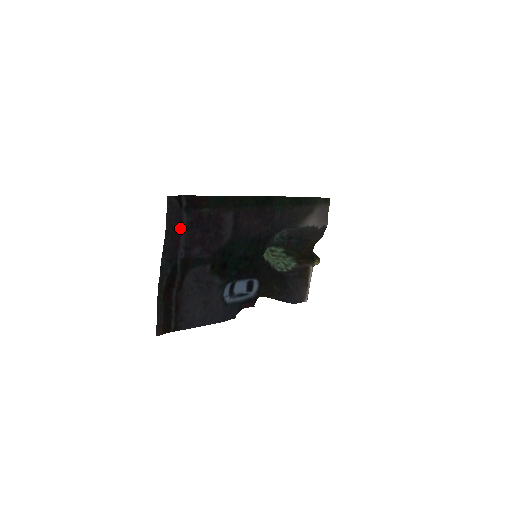
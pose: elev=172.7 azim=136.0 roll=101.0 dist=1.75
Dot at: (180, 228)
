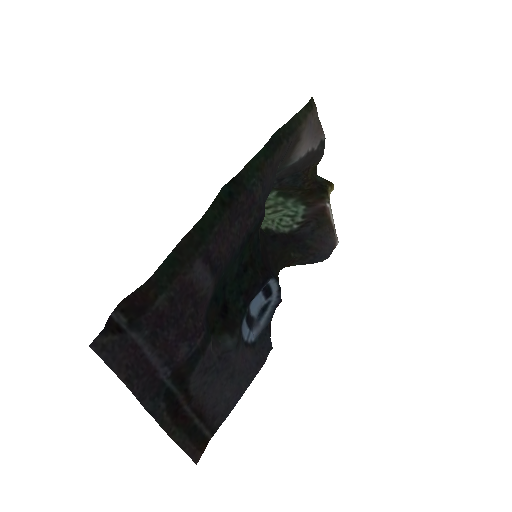
Dot at: (141, 354)
